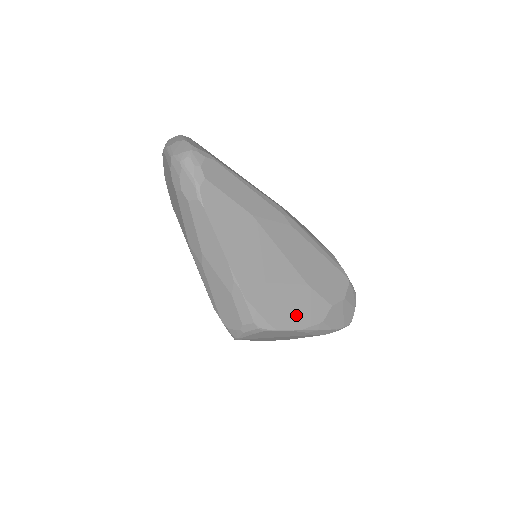
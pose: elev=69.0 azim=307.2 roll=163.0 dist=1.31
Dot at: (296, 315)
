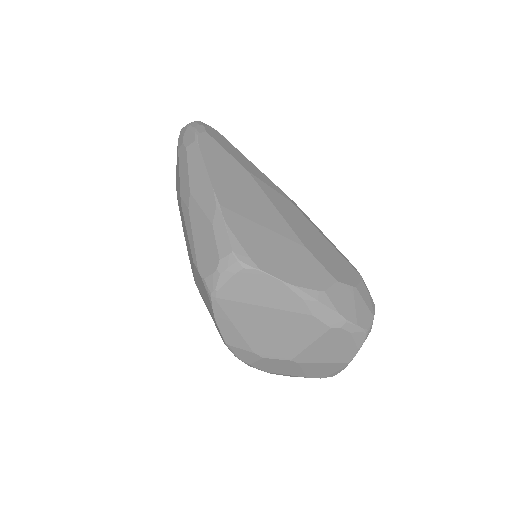
Dot at: (288, 268)
